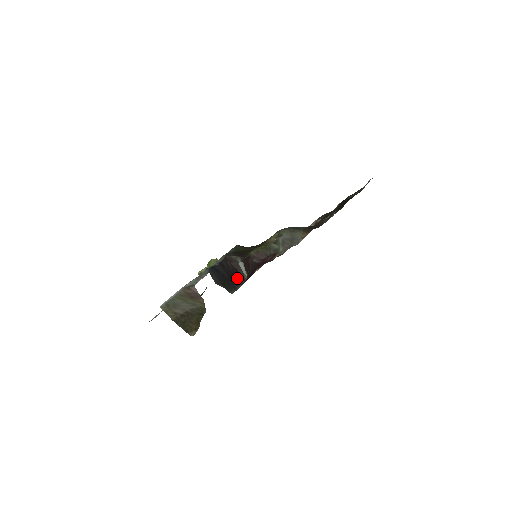
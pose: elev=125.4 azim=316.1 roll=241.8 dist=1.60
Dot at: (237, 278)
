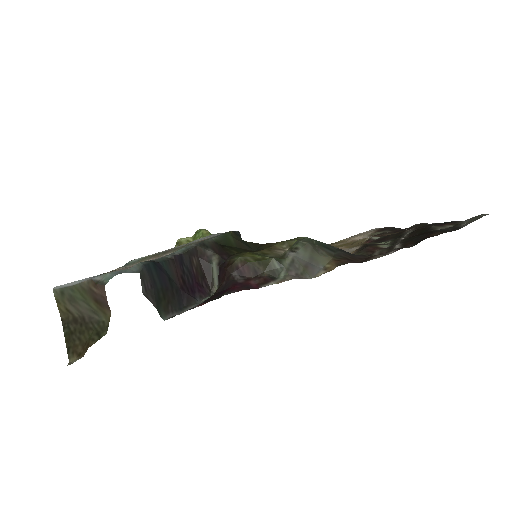
Dot at: (197, 289)
